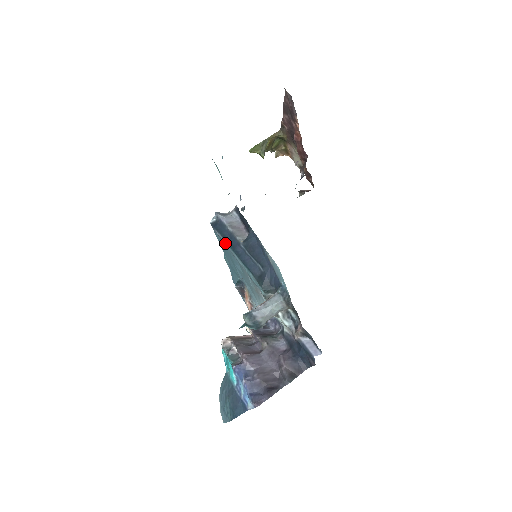
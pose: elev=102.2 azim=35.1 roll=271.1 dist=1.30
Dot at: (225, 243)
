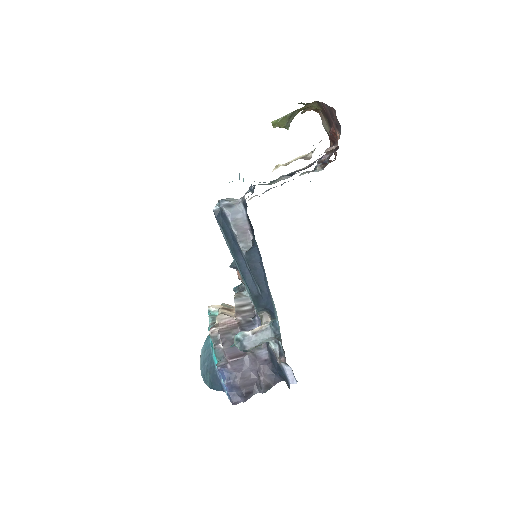
Dot at: (226, 241)
